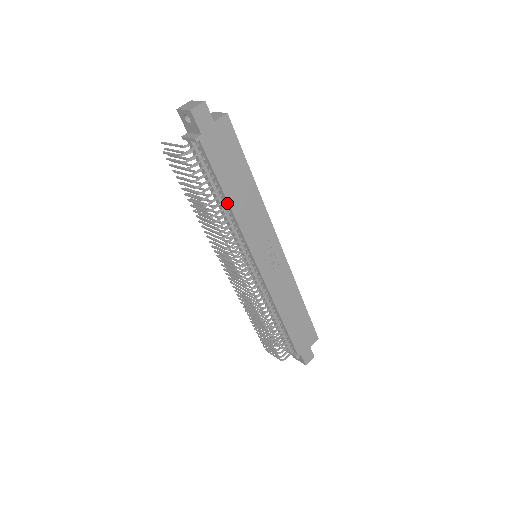
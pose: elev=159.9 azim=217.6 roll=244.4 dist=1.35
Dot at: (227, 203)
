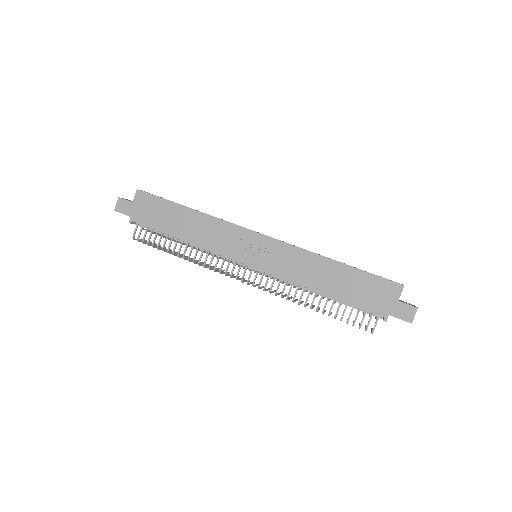
Dot at: occluded
